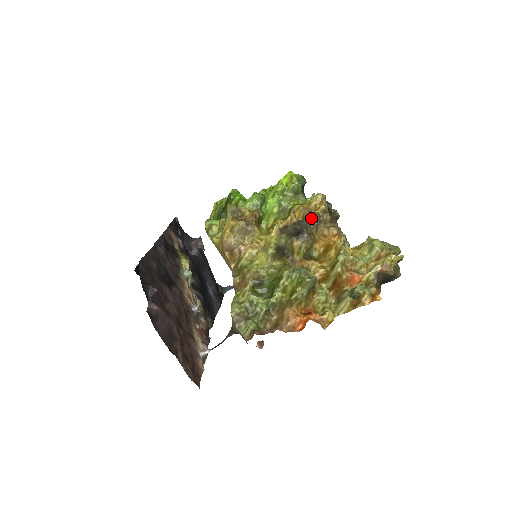
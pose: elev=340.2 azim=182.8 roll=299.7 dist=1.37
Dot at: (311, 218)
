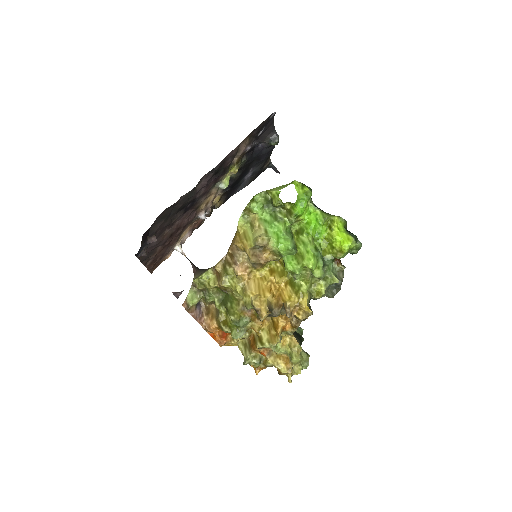
Dot at: occluded
